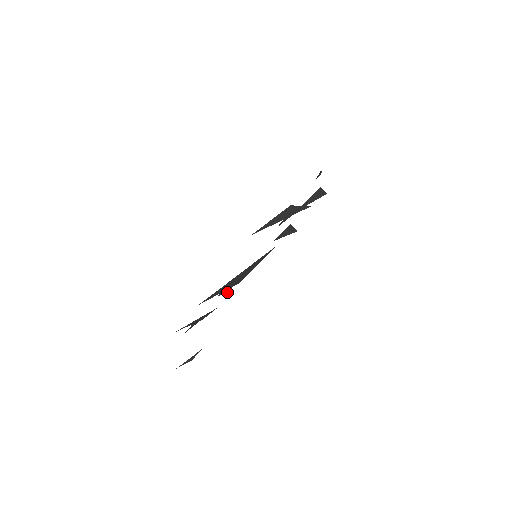
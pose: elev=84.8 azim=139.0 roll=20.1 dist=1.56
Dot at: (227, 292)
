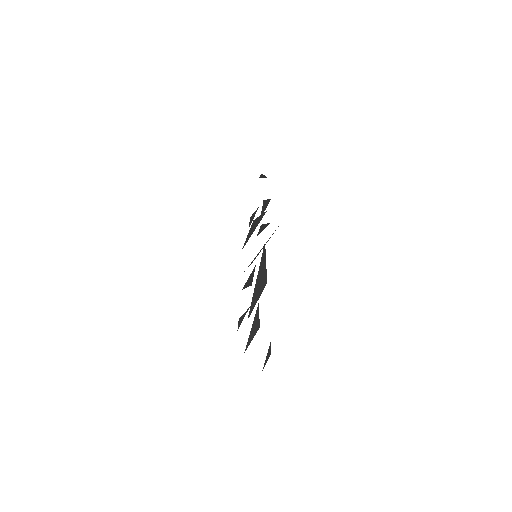
Dot at: (251, 285)
